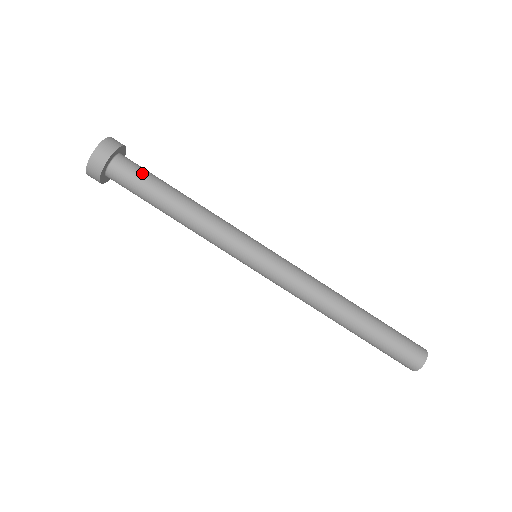
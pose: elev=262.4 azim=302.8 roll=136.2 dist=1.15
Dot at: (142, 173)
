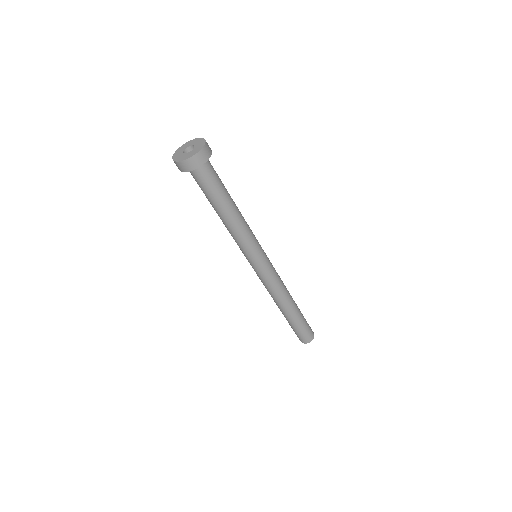
Dot at: (216, 180)
